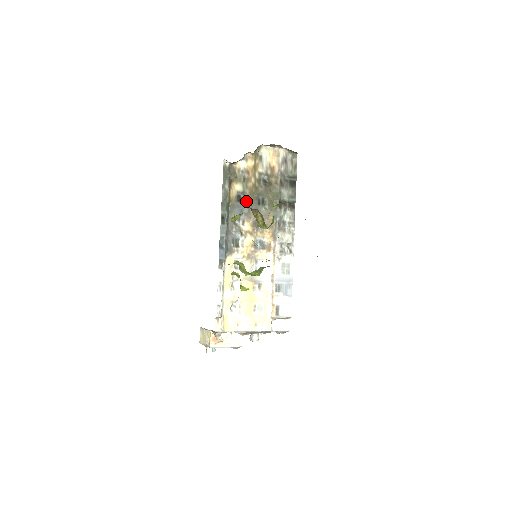
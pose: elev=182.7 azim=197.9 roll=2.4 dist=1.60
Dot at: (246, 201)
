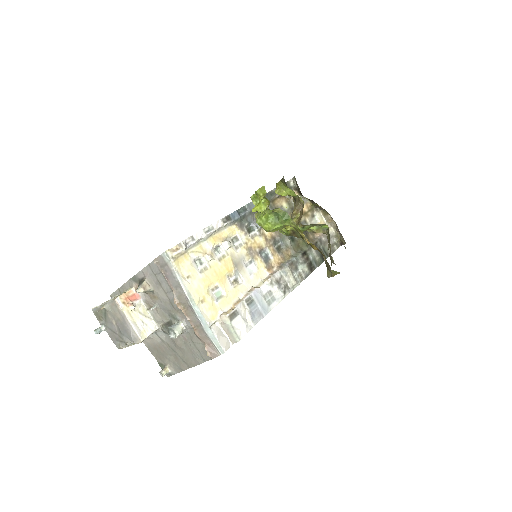
Dot at: occluded
